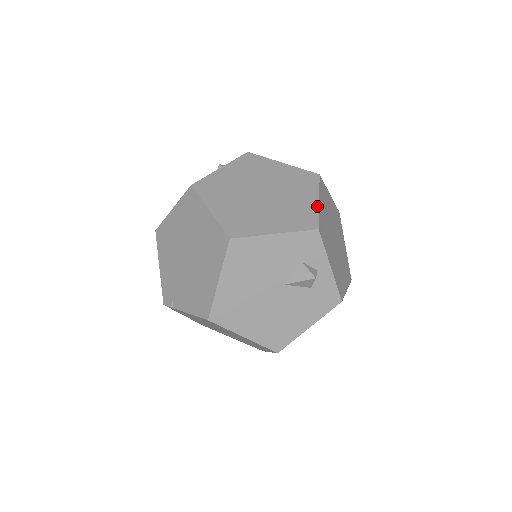
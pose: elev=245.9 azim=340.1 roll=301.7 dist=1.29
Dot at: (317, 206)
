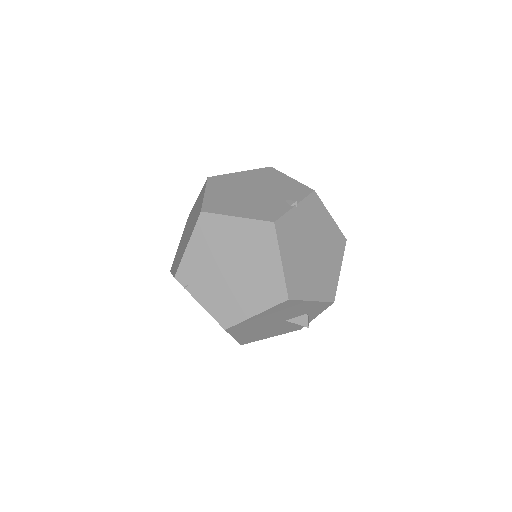
Dot at: occluded
